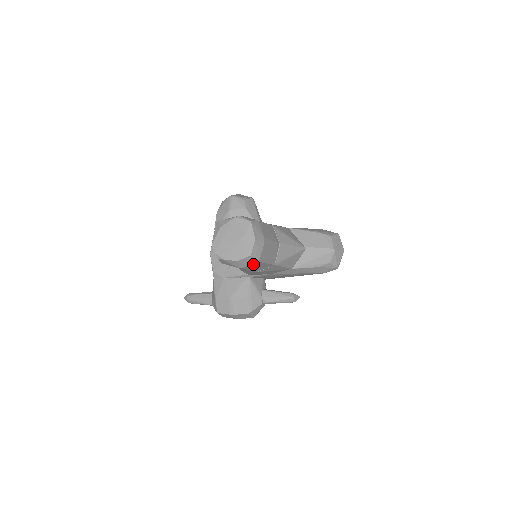
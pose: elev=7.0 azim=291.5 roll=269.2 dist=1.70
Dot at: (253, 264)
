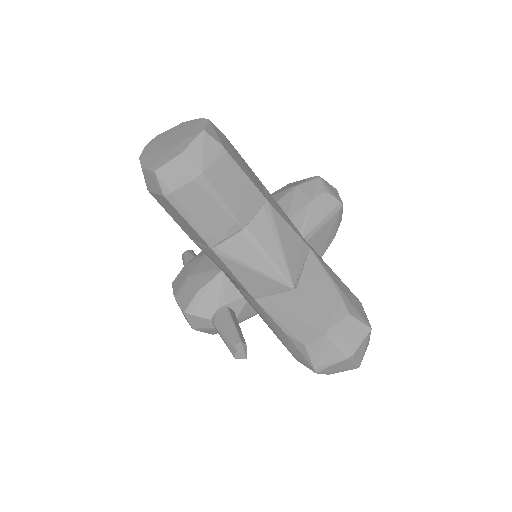
Dot at: (163, 198)
